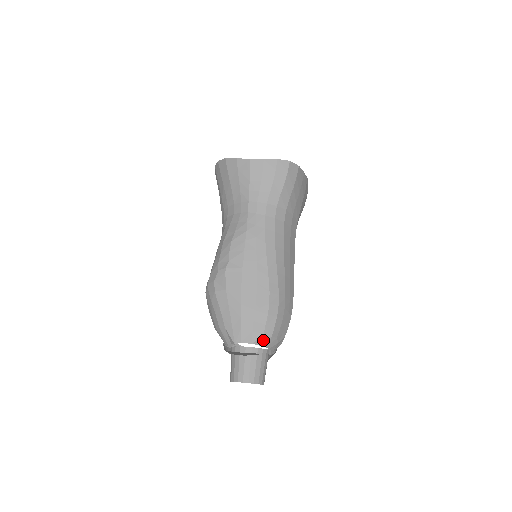
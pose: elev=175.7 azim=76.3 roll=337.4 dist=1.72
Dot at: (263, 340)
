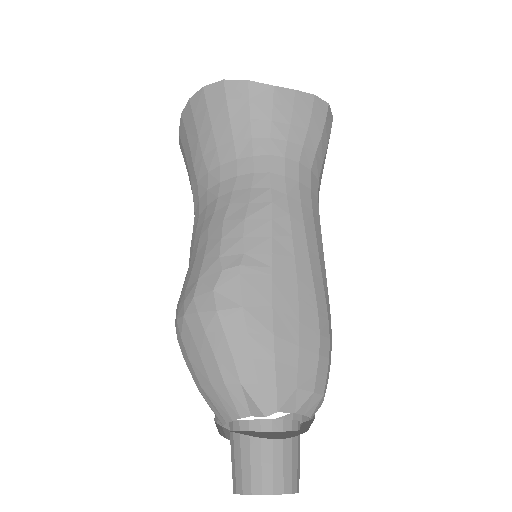
Dot at: (310, 404)
